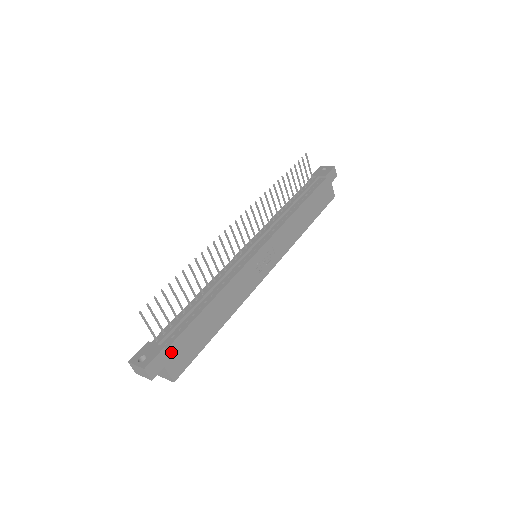
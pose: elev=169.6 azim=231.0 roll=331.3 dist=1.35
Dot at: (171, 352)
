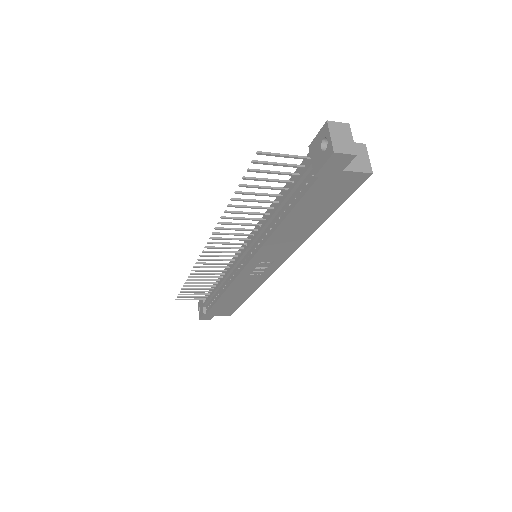
Dot at: (212, 313)
